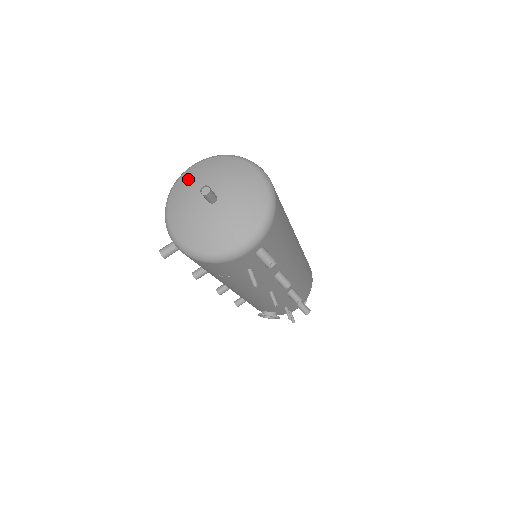
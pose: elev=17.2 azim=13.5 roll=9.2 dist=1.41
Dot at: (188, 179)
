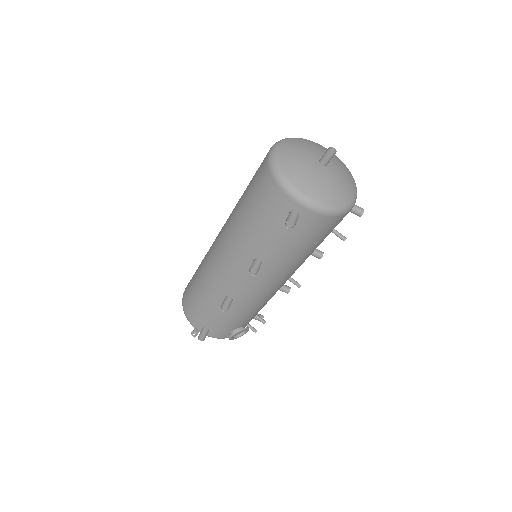
Dot at: (289, 153)
